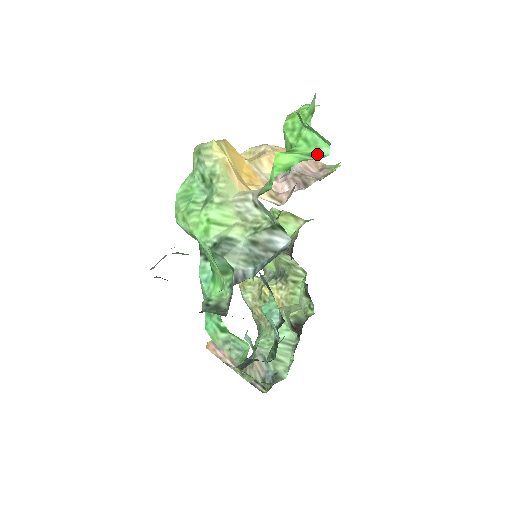
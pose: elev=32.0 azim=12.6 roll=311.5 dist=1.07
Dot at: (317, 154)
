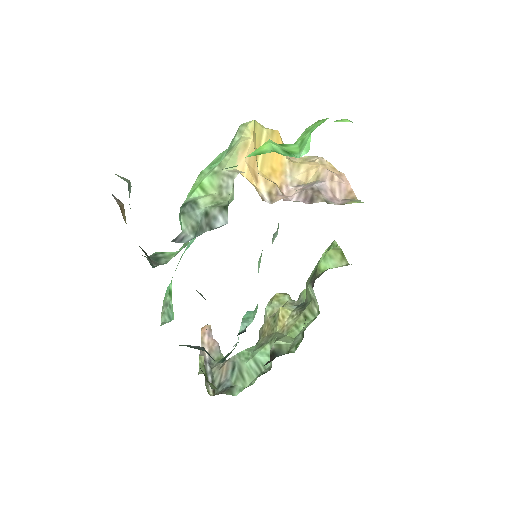
Dot at: (294, 153)
